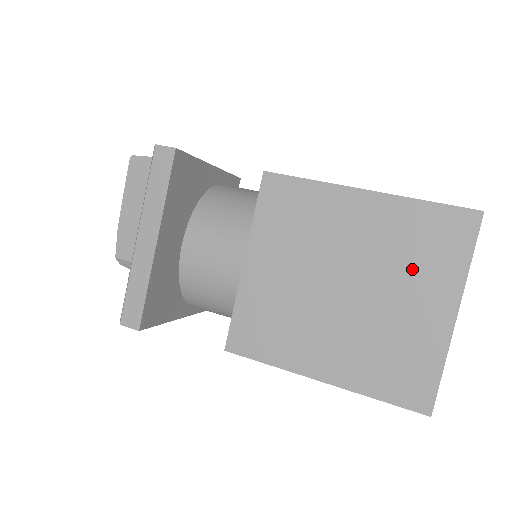
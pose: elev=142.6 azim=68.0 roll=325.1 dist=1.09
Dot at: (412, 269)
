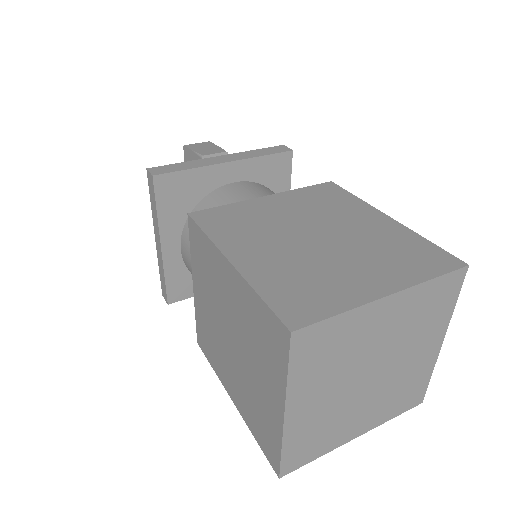
Dot at: (258, 353)
